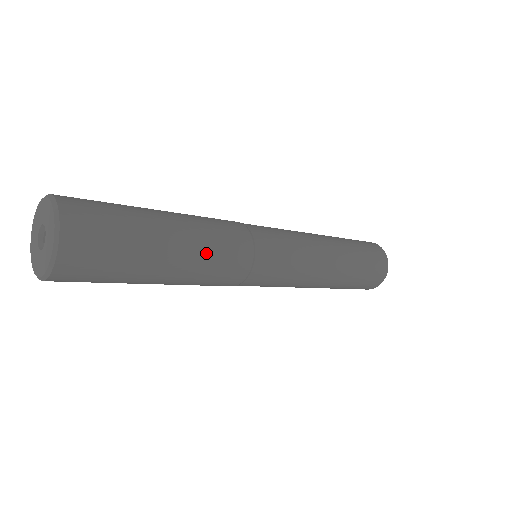
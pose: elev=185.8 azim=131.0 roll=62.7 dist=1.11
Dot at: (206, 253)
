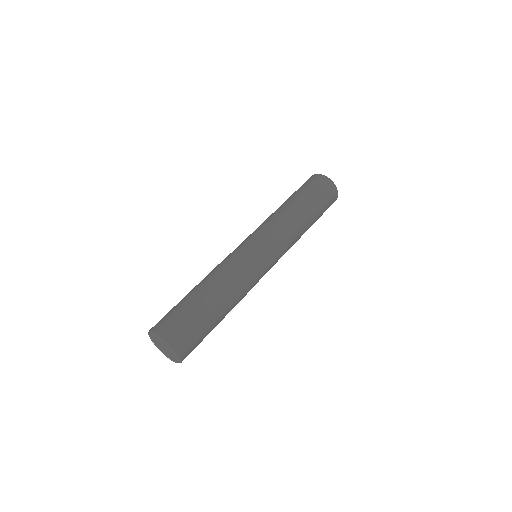
Dot at: (237, 301)
